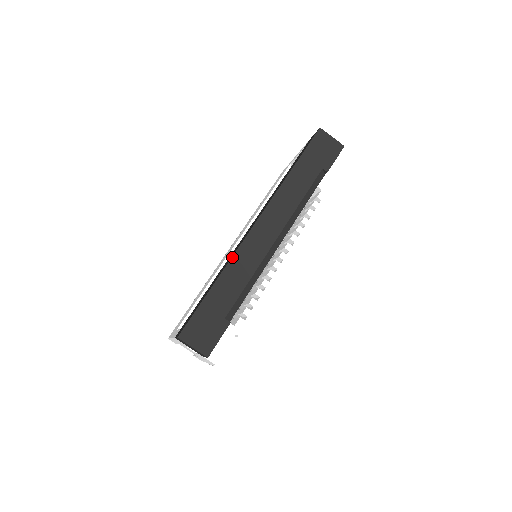
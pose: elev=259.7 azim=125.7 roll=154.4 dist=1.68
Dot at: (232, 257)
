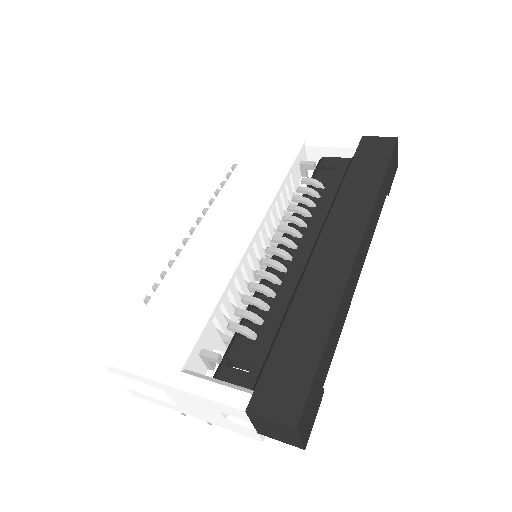
Dot at: (343, 296)
